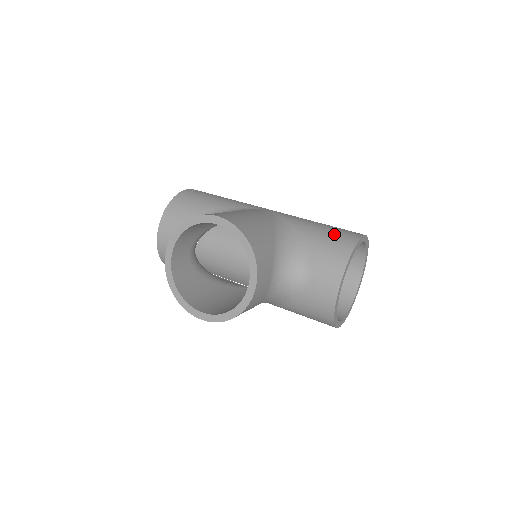
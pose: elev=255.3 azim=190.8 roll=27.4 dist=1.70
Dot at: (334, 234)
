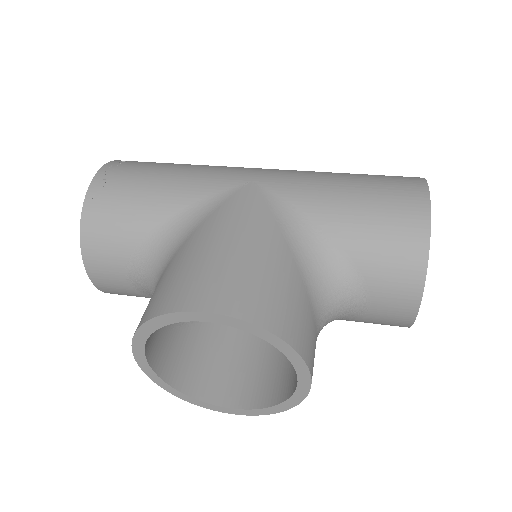
Dot at: (385, 213)
